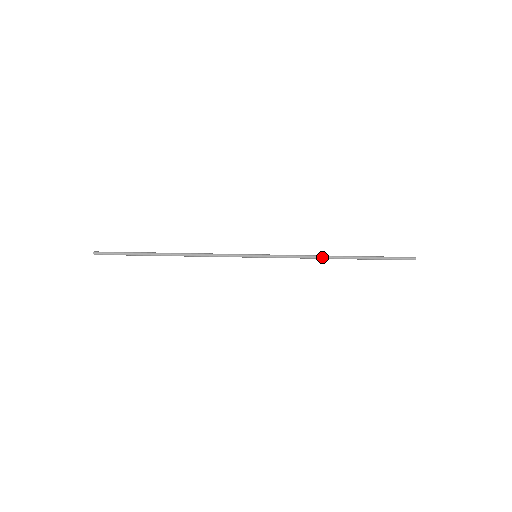
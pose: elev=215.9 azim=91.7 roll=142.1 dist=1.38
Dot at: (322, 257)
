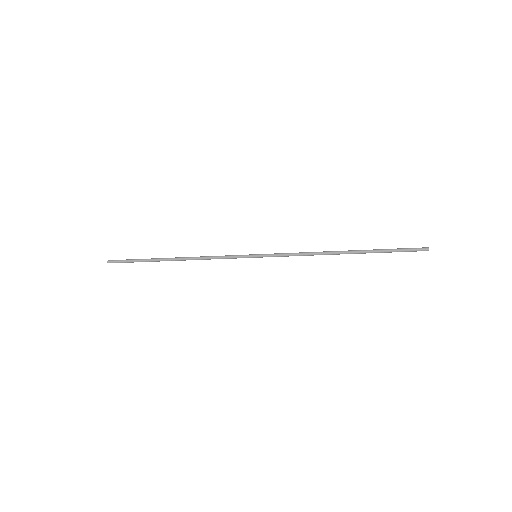
Dot at: (323, 253)
